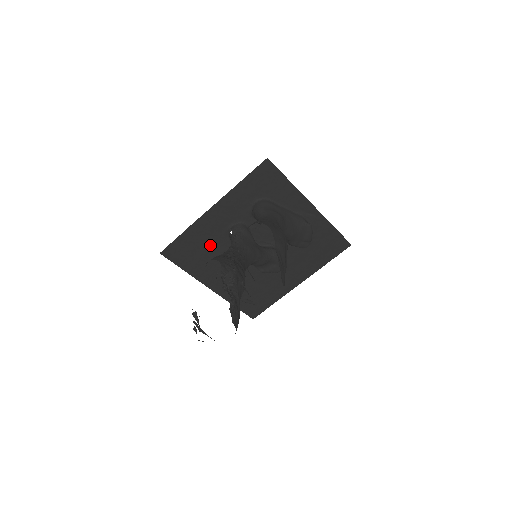
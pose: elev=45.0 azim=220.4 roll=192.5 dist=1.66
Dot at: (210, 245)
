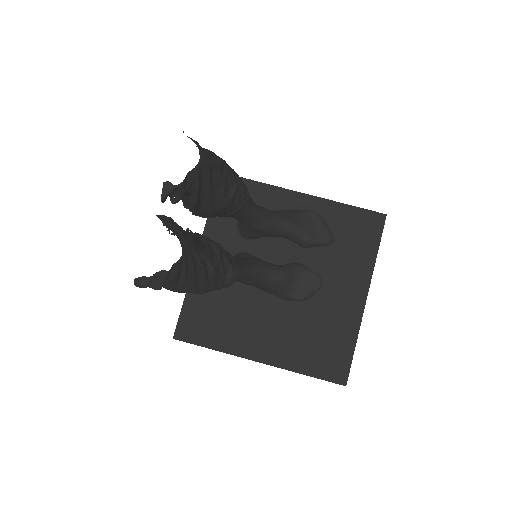
Dot at: (223, 300)
